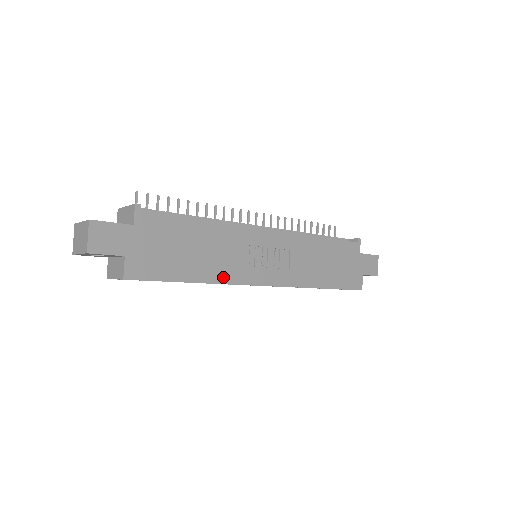
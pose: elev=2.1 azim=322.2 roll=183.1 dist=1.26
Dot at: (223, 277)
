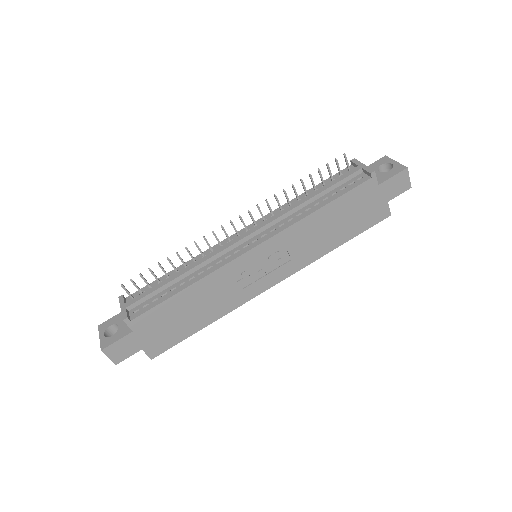
Dot at: (228, 308)
